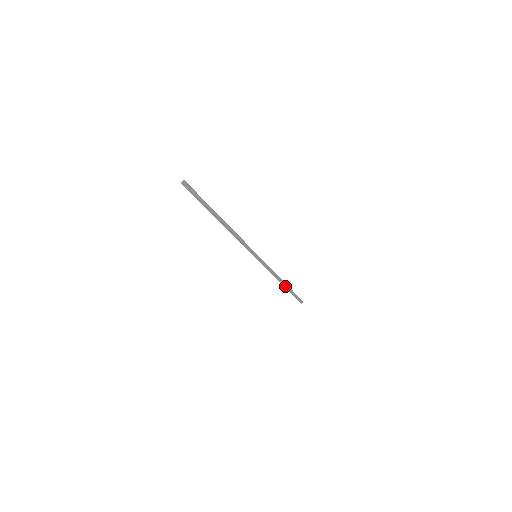
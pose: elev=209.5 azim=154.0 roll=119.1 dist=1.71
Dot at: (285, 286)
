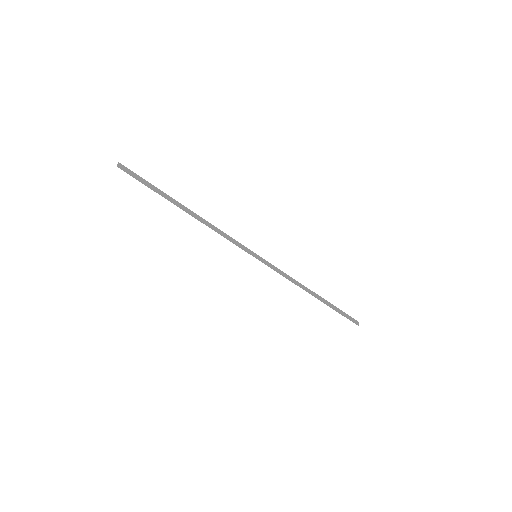
Dot at: (319, 299)
